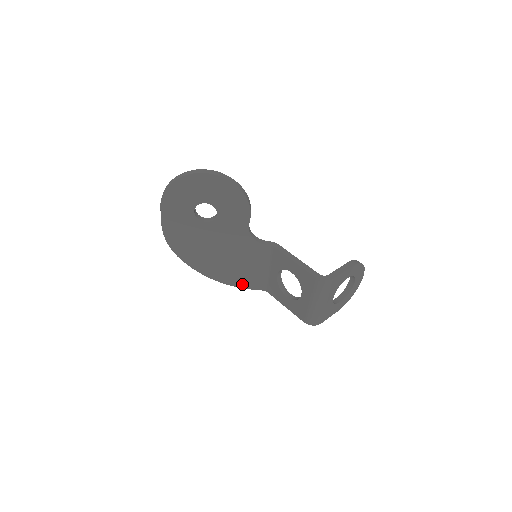
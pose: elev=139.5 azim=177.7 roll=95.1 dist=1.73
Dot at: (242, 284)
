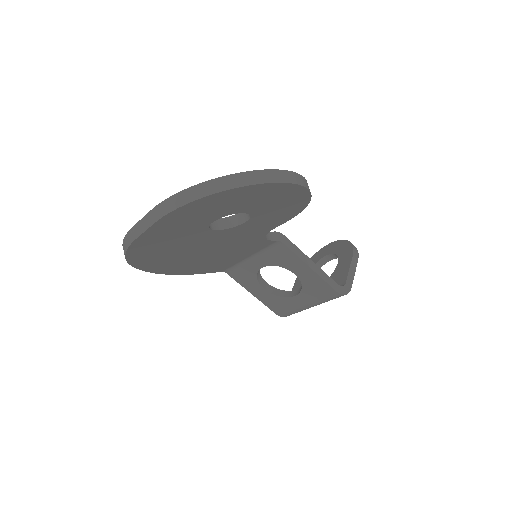
Dot at: (200, 271)
